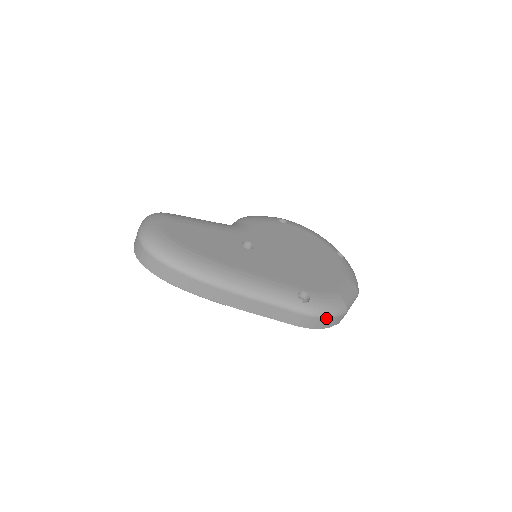
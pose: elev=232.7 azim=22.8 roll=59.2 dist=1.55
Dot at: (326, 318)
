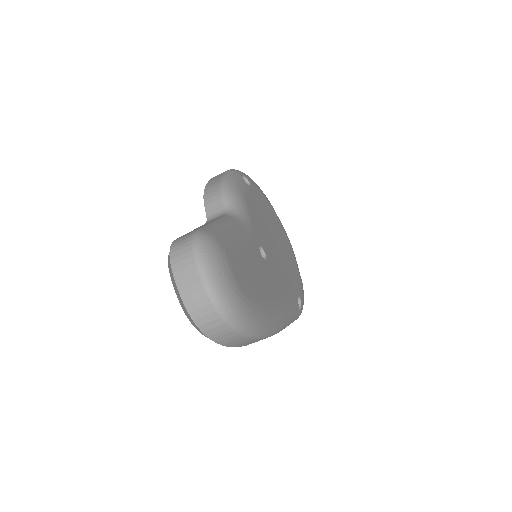
Dot at: occluded
